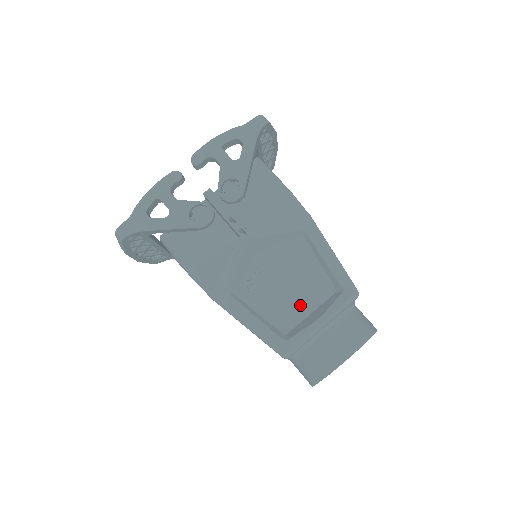
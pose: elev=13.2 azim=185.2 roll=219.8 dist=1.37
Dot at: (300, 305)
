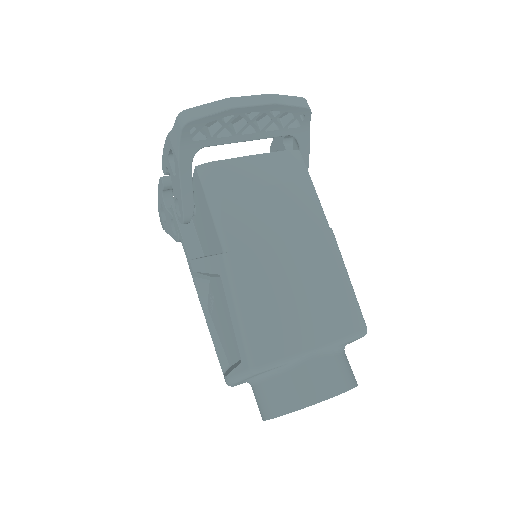
Dot at: (233, 348)
